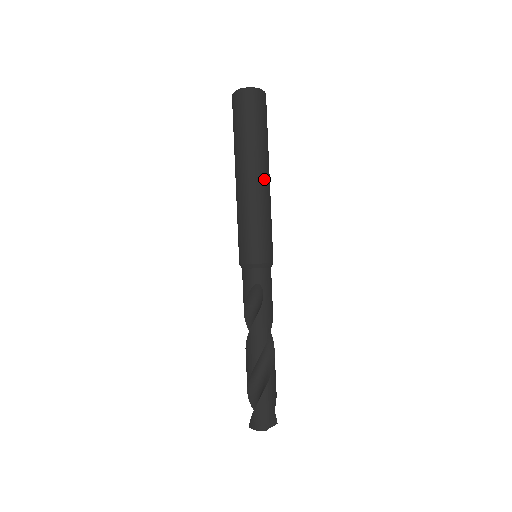
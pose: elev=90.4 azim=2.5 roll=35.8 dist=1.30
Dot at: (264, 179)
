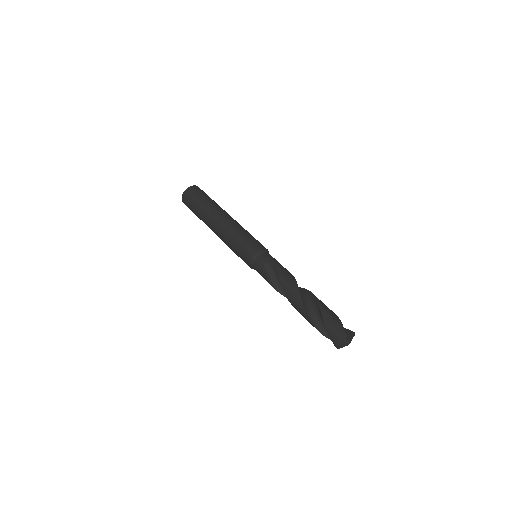
Dot at: (226, 216)
